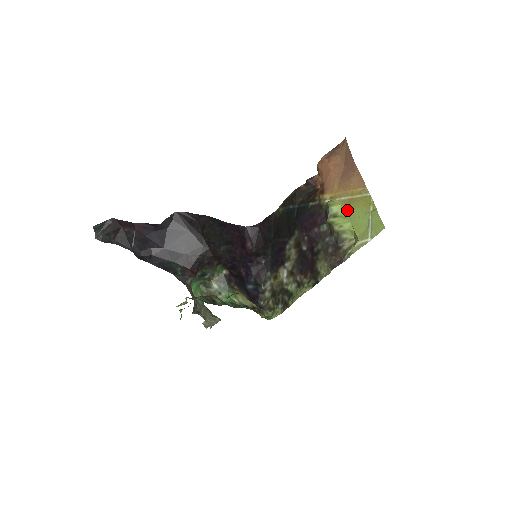
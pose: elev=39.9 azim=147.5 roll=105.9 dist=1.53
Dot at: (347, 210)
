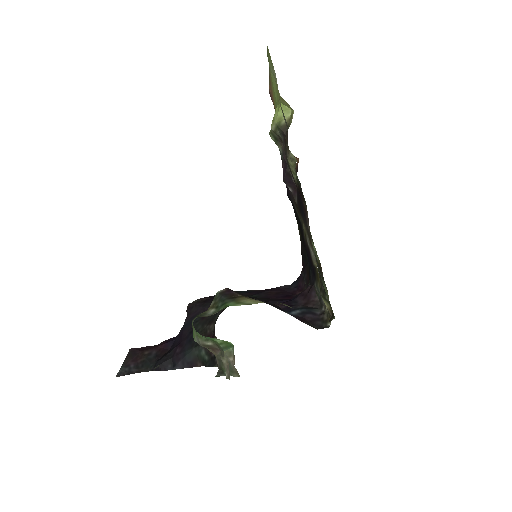
Dot at: (275, 110)
